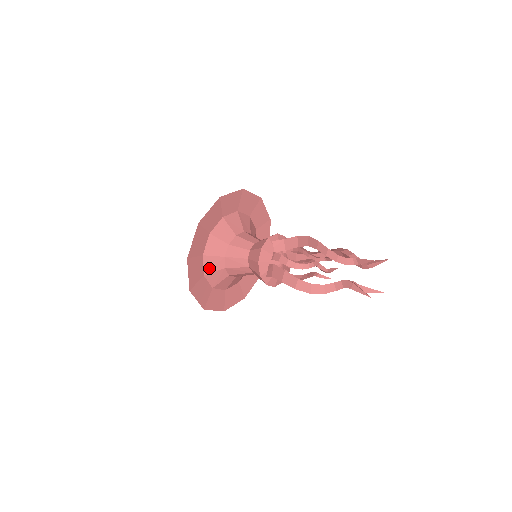
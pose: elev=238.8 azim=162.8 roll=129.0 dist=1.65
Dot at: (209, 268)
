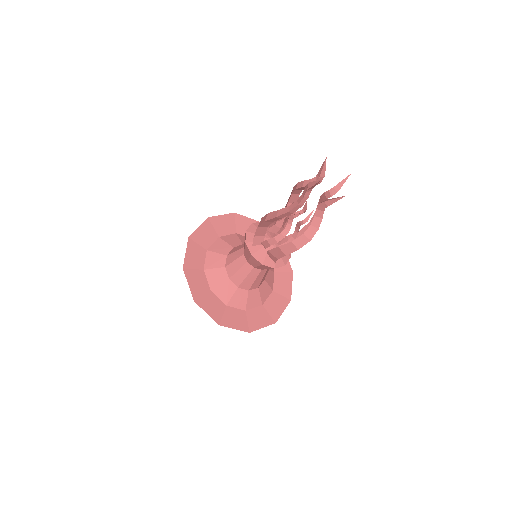
Dot at: (210, 264)
